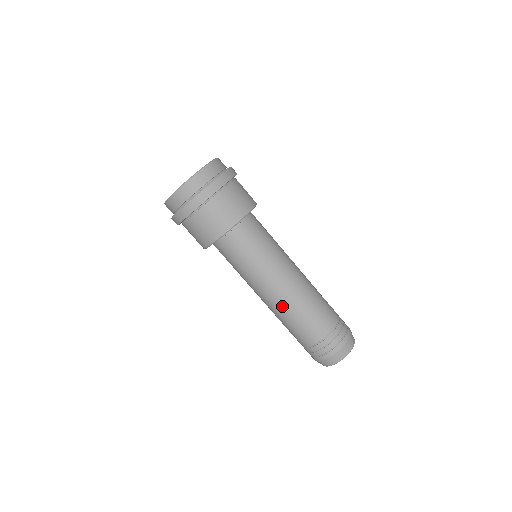
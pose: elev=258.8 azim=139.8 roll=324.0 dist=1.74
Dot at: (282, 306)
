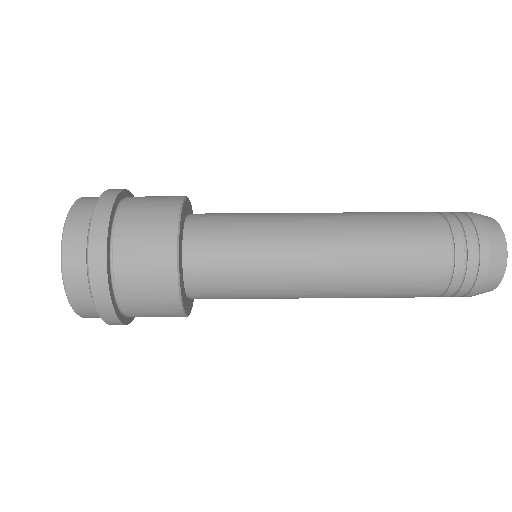
Dot at: (353, 270)
